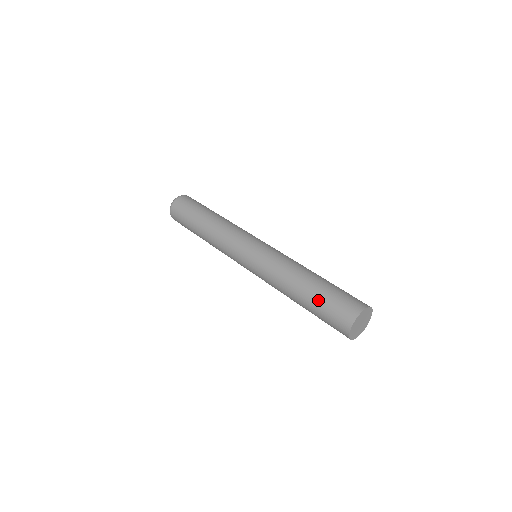
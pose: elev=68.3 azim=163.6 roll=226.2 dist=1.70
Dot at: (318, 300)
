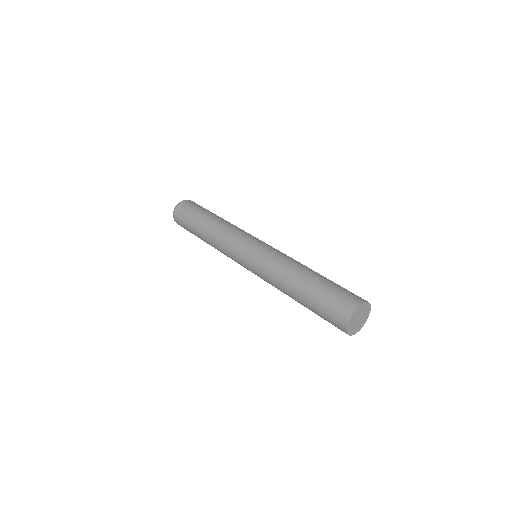
Dot at: (316, 296)
